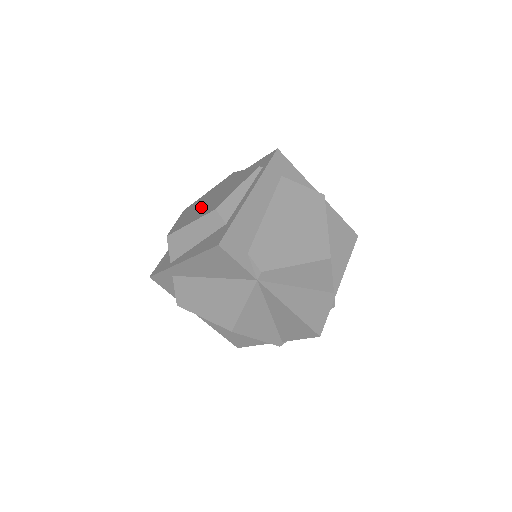
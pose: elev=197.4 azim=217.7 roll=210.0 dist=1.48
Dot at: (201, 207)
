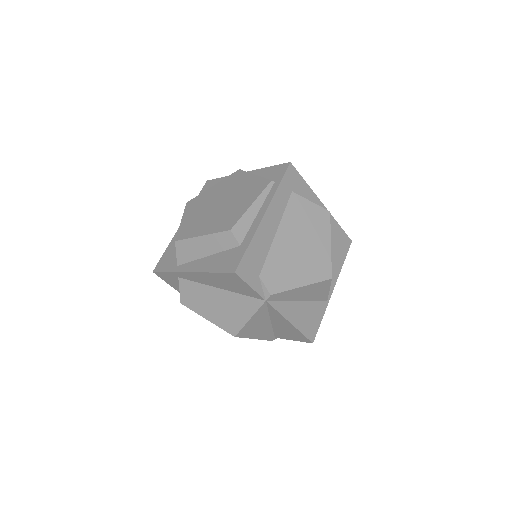
Dot at: (210, 213)
